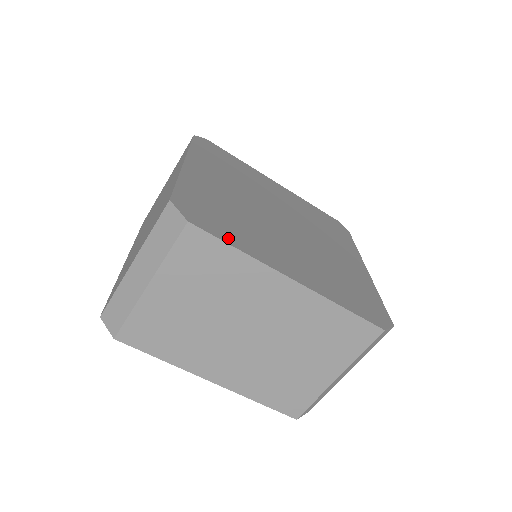
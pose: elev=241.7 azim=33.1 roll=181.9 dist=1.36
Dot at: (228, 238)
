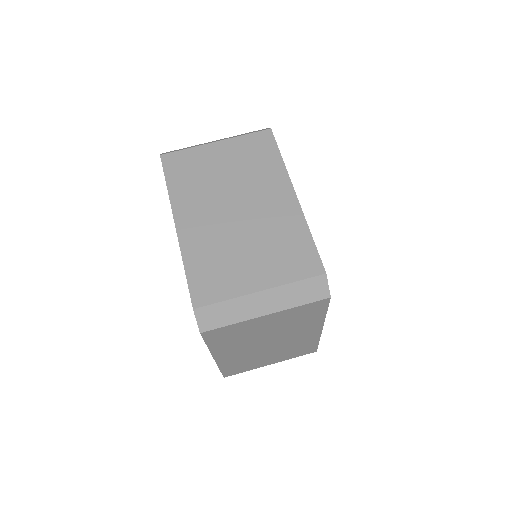
Dot at: occluded
